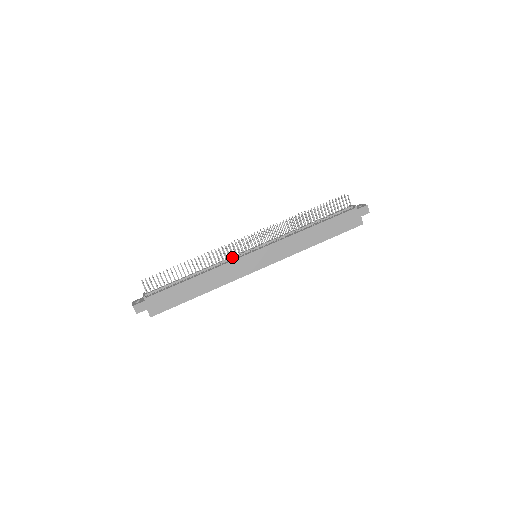
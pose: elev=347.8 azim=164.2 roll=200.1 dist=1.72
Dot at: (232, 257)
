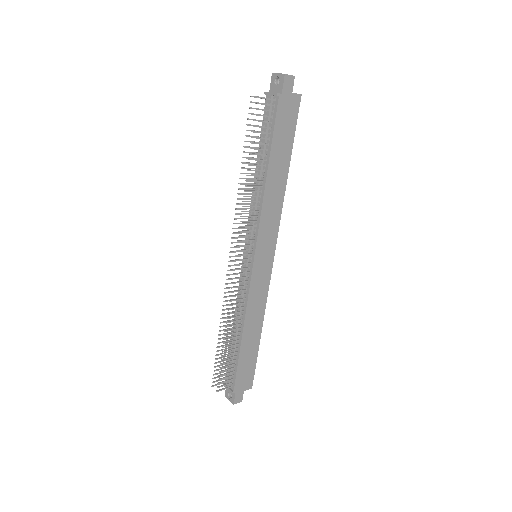
Dot at: (243, 286)
